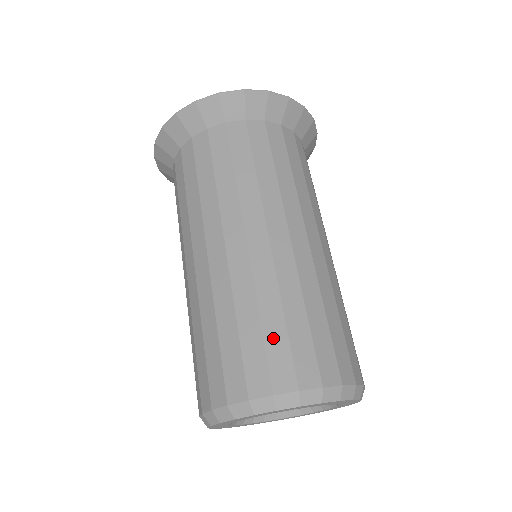
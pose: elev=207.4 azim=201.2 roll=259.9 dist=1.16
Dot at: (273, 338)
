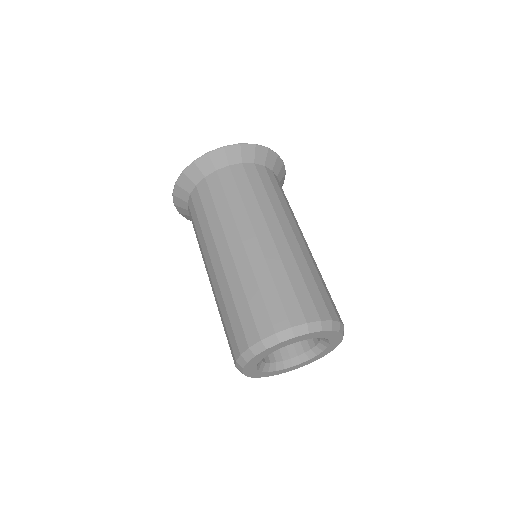
Dot at: (322, 291)
